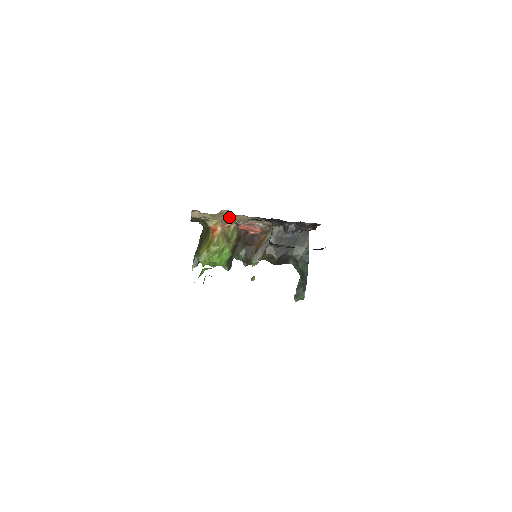
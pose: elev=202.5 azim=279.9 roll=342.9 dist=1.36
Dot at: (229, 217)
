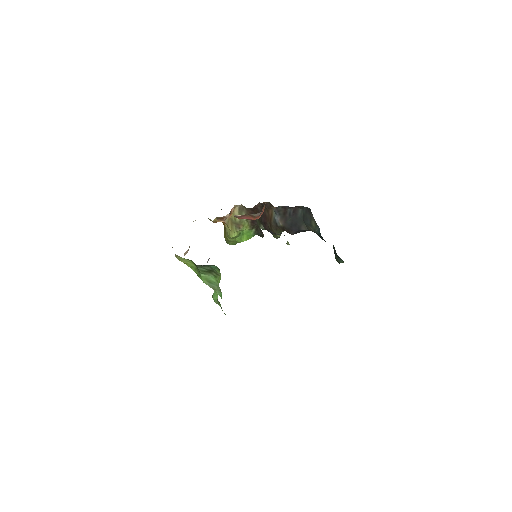
Dot at: occluded
